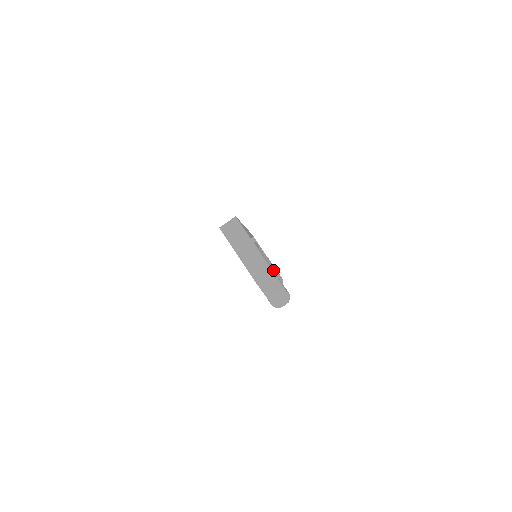
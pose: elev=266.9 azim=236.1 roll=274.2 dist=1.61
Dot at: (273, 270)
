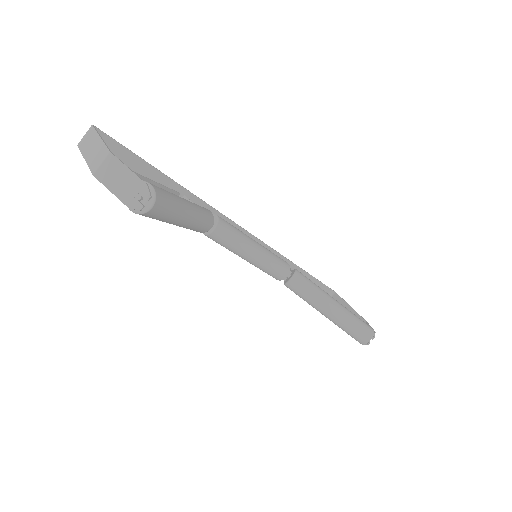
Dot at: occluded
